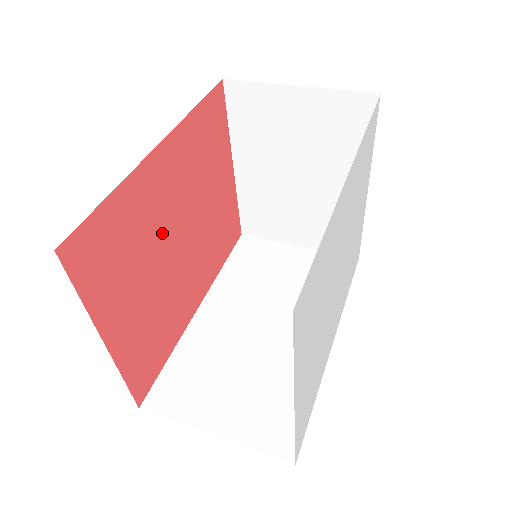
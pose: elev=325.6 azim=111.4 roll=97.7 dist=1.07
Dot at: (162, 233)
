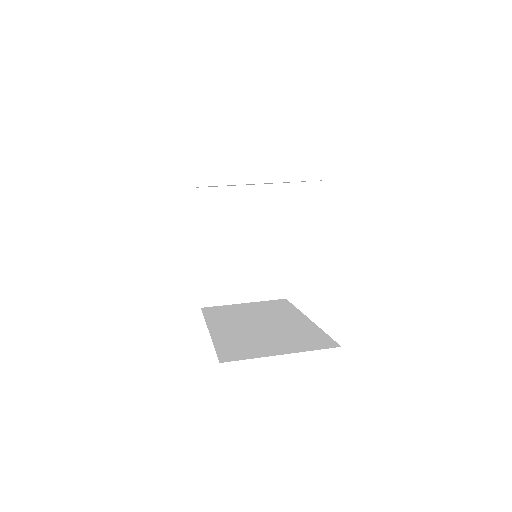
Dot at: occluded
